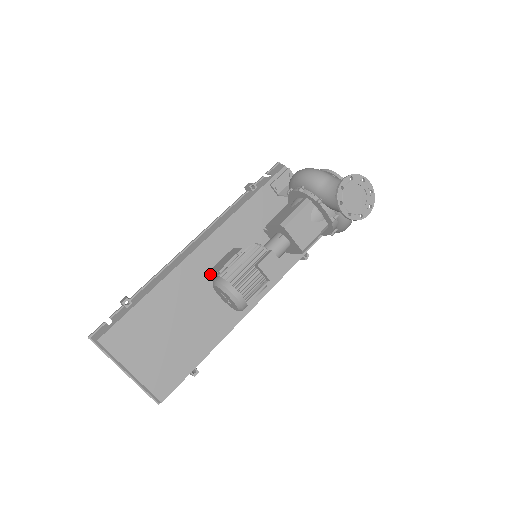
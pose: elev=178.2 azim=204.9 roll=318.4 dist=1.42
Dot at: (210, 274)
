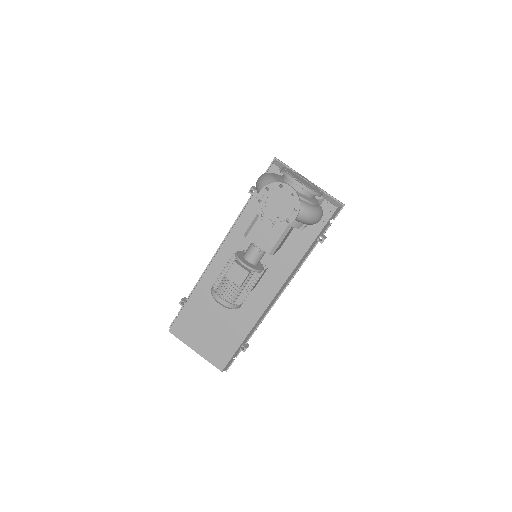
Dot at: occluded
